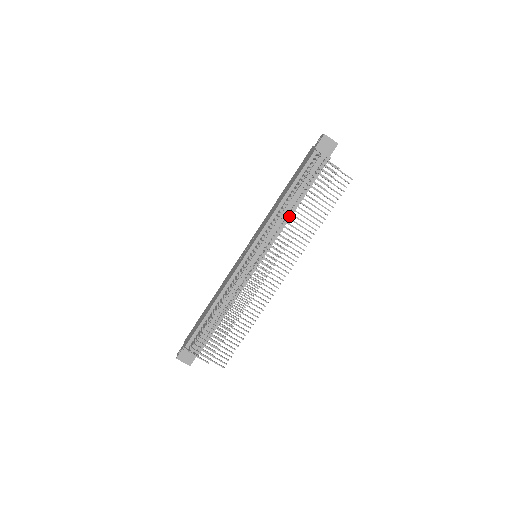
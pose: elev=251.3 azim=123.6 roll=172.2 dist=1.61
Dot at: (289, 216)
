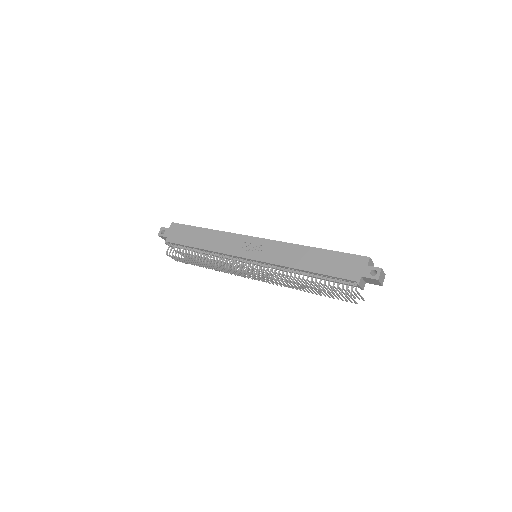
Dot at: occluded
